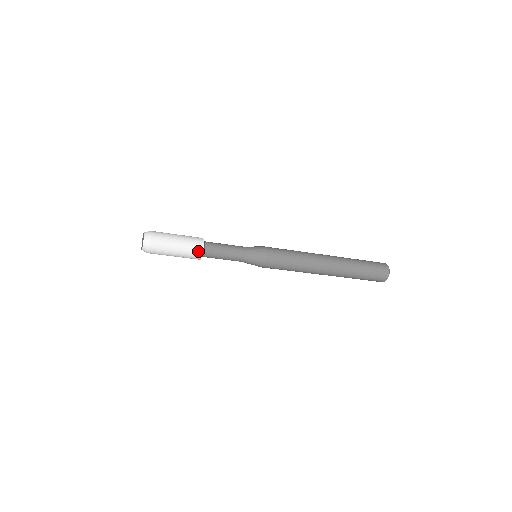
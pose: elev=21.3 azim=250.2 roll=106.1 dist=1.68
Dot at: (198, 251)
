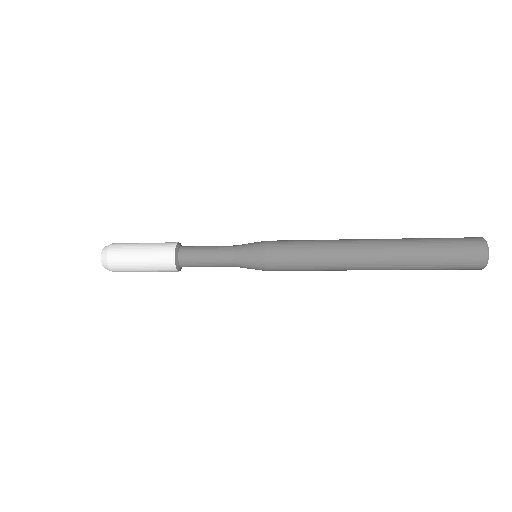
Dot at: (171, 271)
